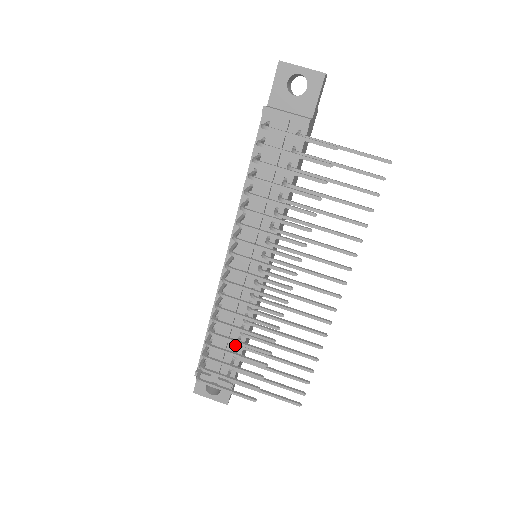
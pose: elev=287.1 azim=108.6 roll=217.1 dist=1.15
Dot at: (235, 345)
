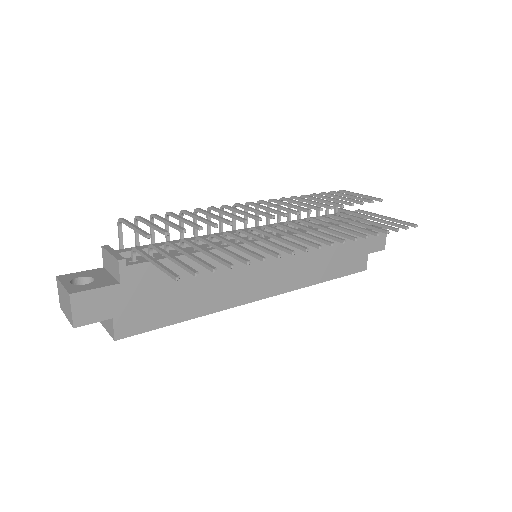
Dot at: (172, 253)
